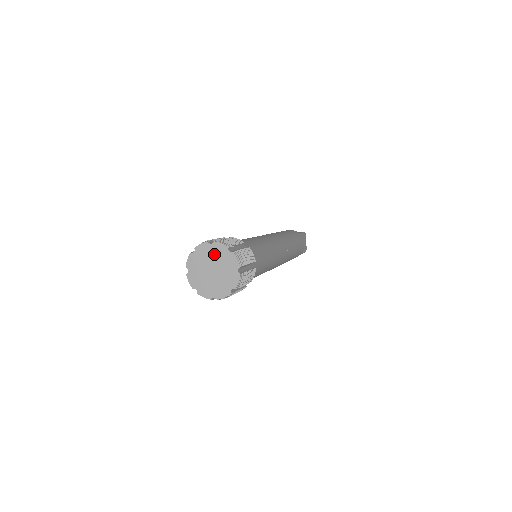
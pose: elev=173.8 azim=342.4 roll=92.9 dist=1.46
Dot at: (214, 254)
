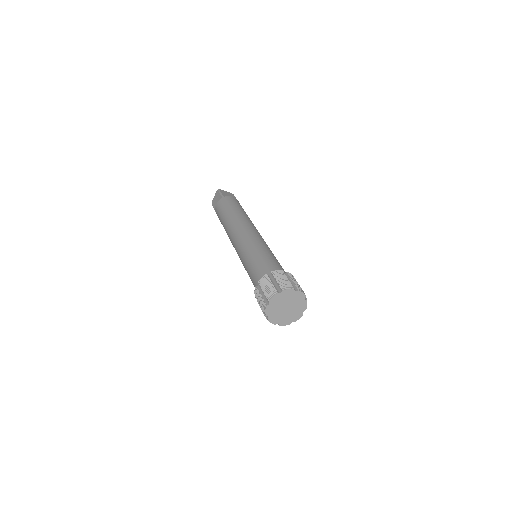
Dot at: (294, 298)
